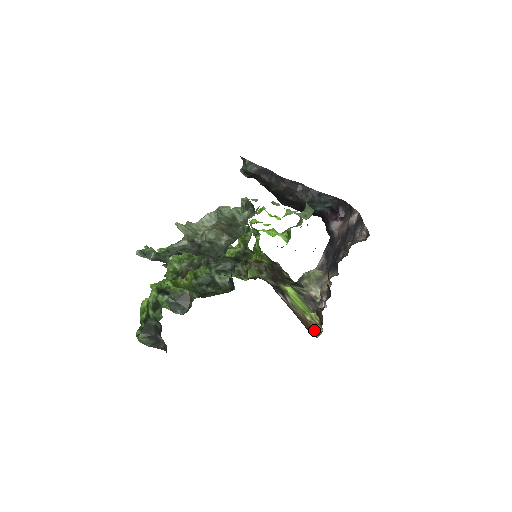
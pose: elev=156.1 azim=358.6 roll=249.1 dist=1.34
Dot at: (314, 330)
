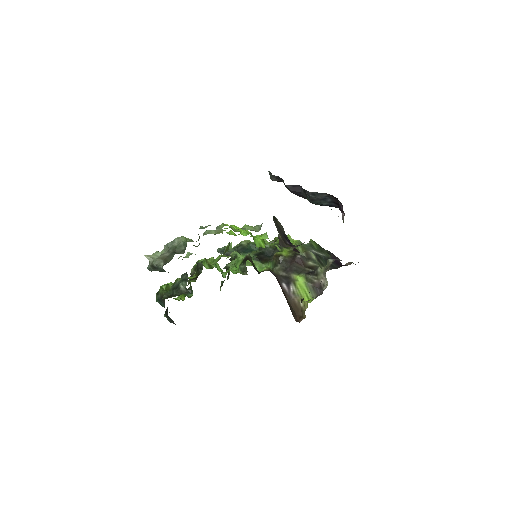
Dot at: (302, 316)
